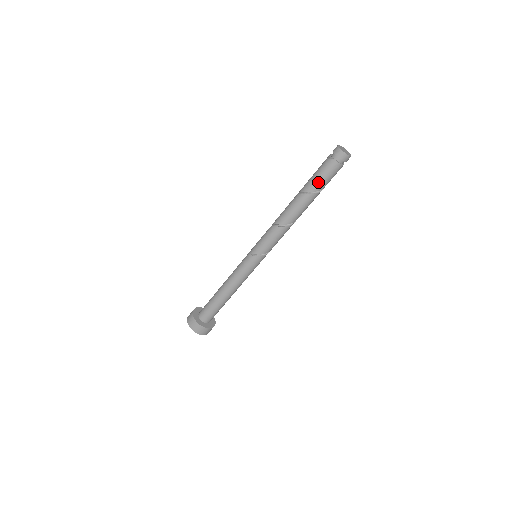
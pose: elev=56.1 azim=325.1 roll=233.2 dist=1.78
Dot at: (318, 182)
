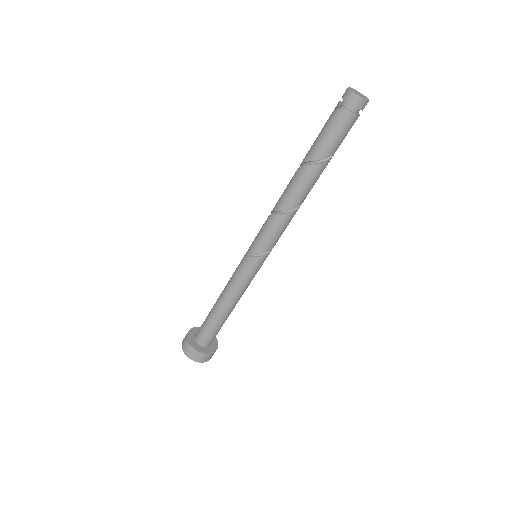
Dot at: (326, 145)
